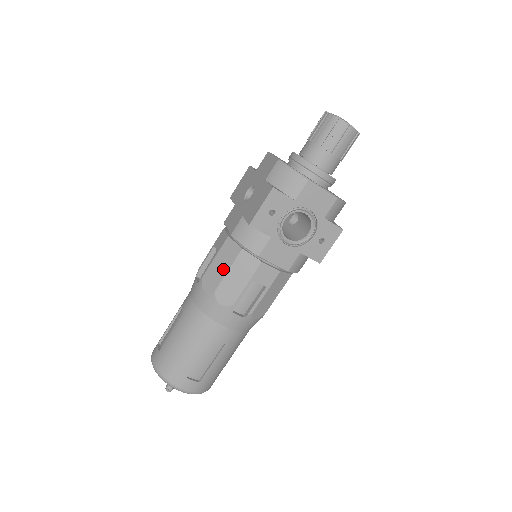
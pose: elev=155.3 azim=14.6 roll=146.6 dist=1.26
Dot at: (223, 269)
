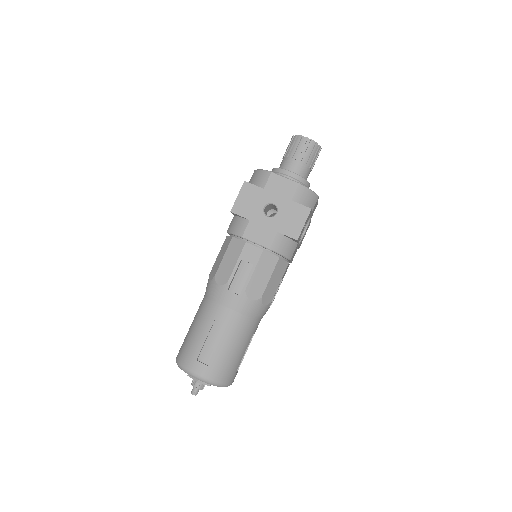
Dot at: (266, 278)
